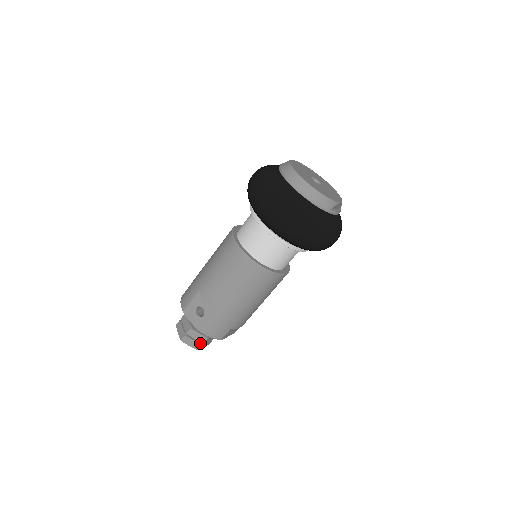
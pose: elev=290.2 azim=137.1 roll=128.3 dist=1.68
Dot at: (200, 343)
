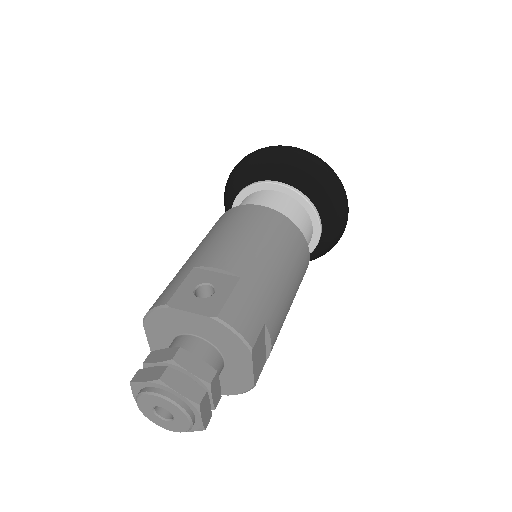
Dot at: (201, 387)
